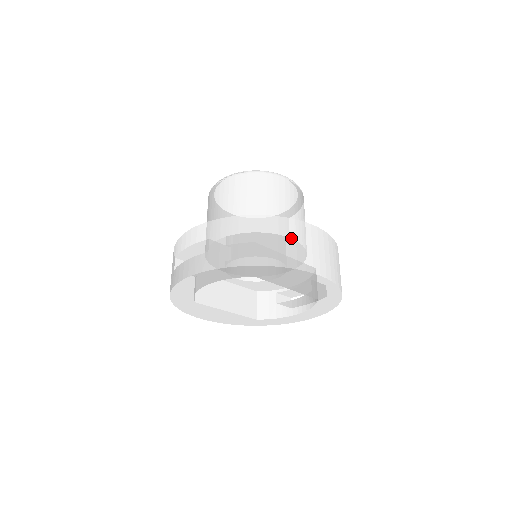
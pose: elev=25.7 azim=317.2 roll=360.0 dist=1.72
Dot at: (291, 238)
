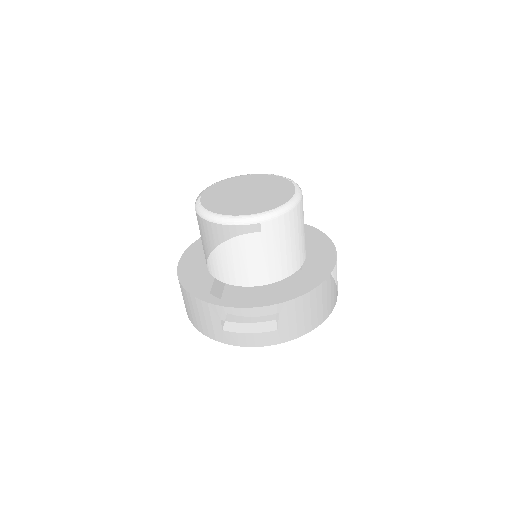
Dot at: (332, 288)
